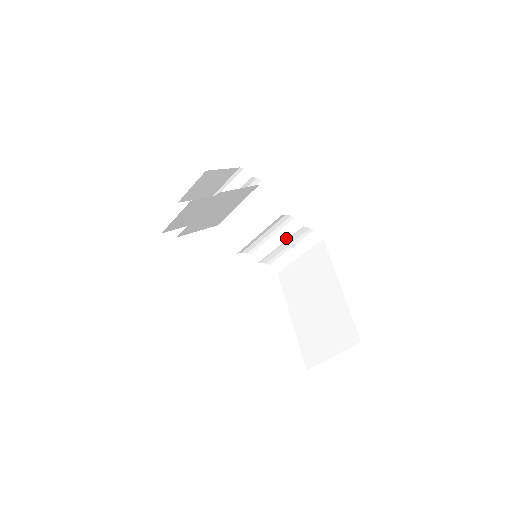
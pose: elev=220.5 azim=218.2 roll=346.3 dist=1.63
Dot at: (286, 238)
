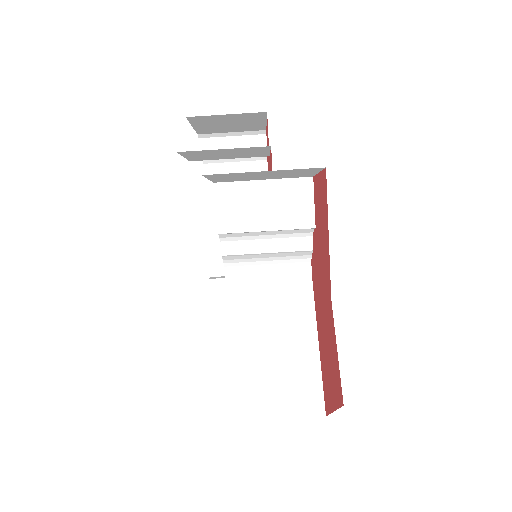
Dot at: (282, 250)
